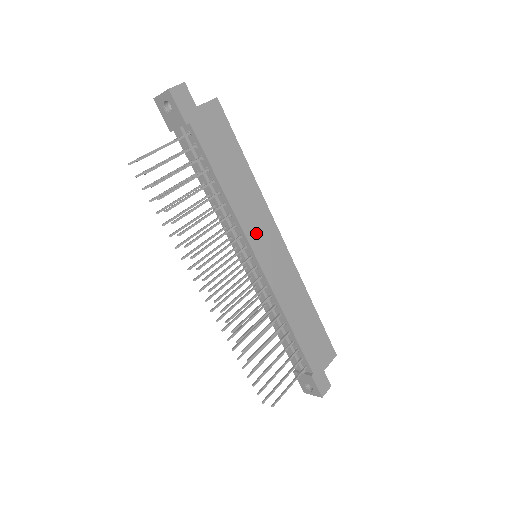
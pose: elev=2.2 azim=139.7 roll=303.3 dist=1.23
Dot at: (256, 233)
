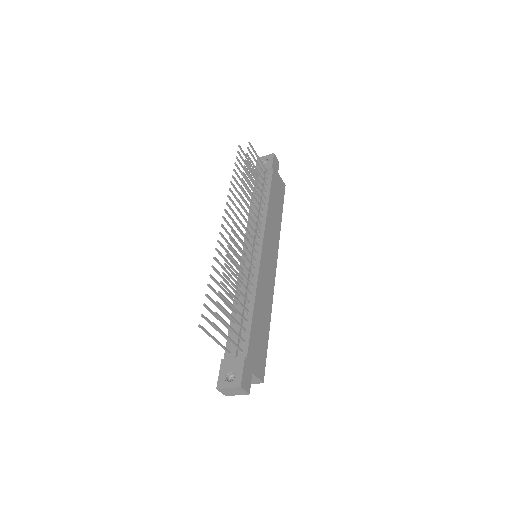
Dot at: (269, 240)
